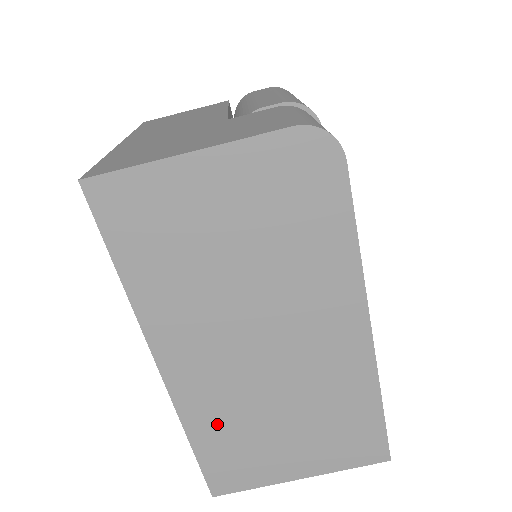
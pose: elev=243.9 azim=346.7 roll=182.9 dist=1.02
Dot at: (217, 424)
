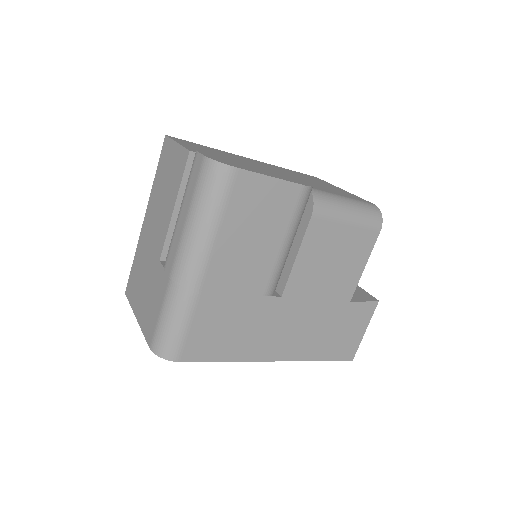
Dot at: occluded
